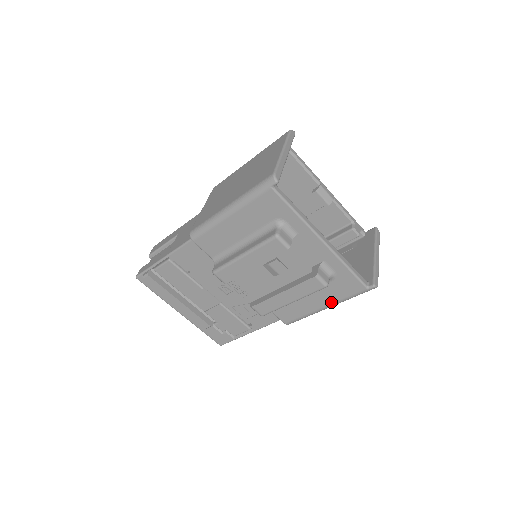
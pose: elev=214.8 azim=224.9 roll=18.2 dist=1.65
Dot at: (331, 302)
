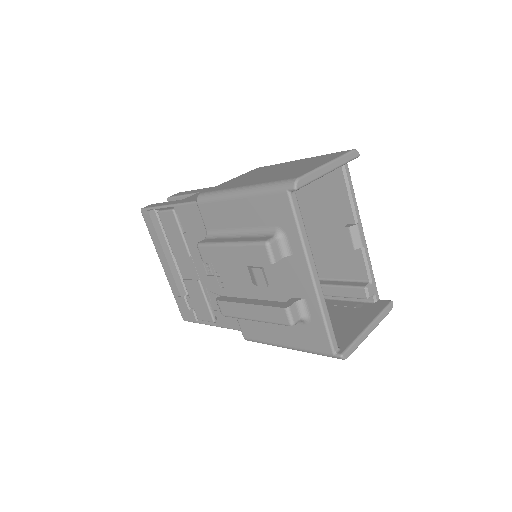
Dot at: (294, 345)
